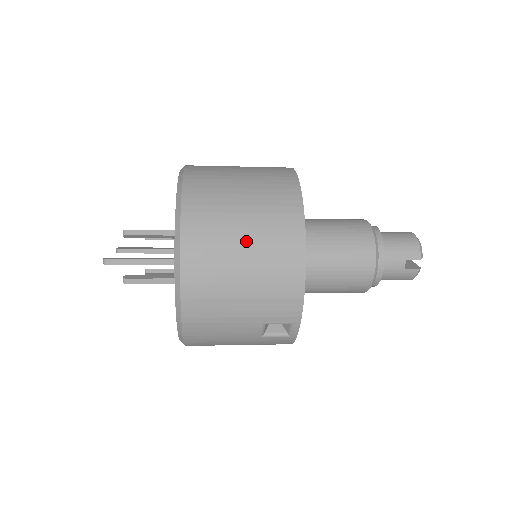
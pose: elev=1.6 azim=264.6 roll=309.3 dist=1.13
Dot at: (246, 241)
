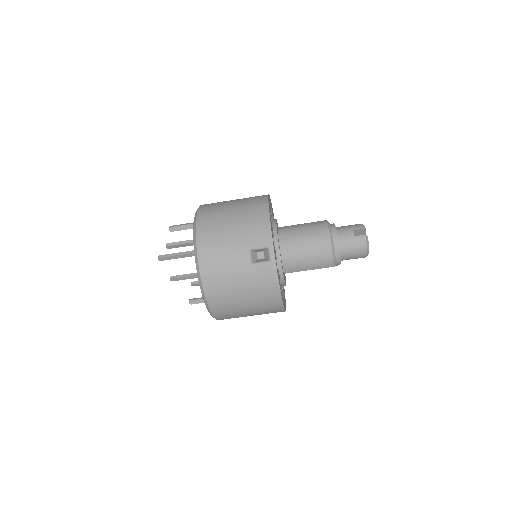
Dot at: (234, 206)
